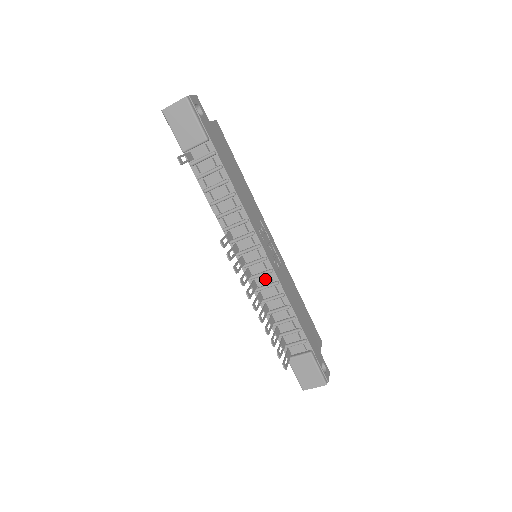
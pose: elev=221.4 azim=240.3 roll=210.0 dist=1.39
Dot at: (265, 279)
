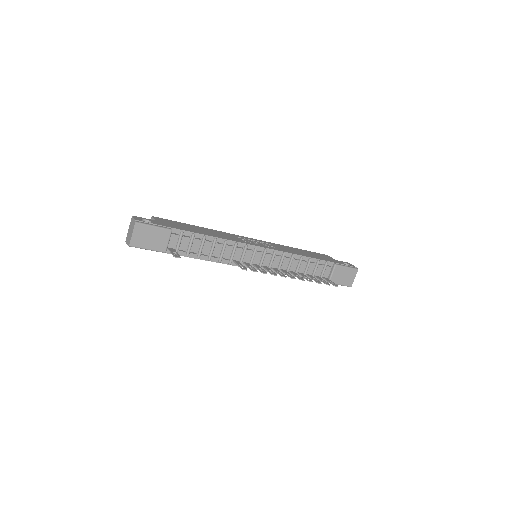
Dot at: (276, 260)
